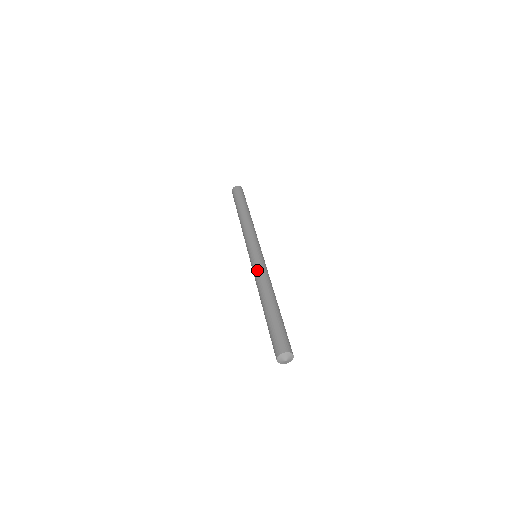
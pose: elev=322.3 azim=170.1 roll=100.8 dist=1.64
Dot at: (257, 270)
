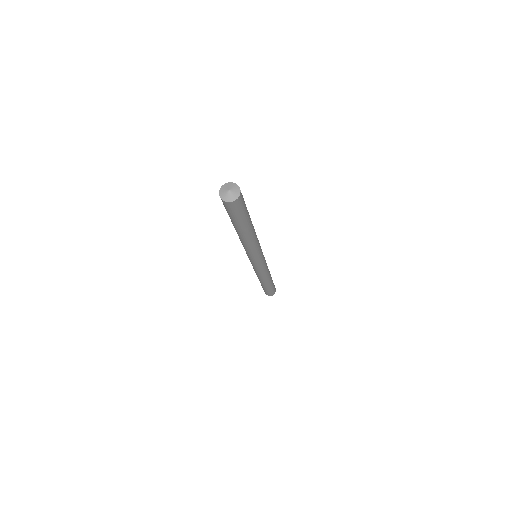
Dot at: occluded
